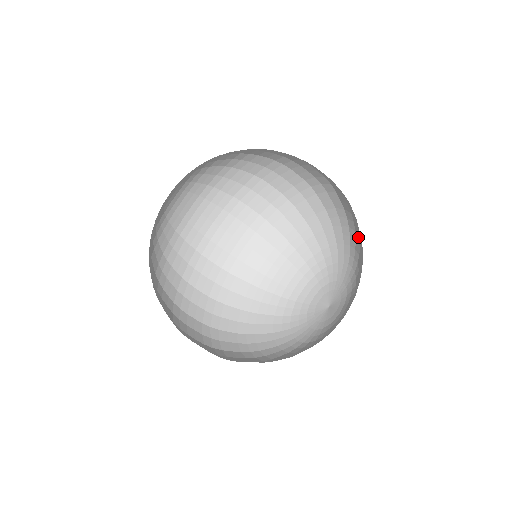
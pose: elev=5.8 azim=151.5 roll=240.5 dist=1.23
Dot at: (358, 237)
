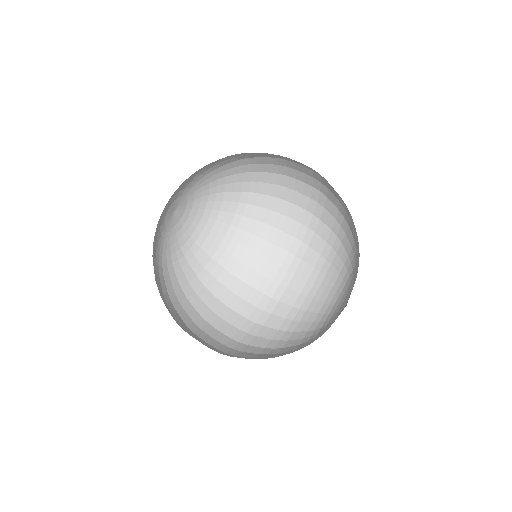
Dot at: occluded
